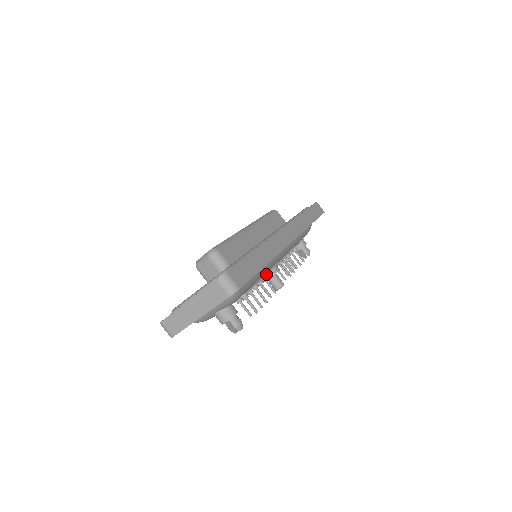
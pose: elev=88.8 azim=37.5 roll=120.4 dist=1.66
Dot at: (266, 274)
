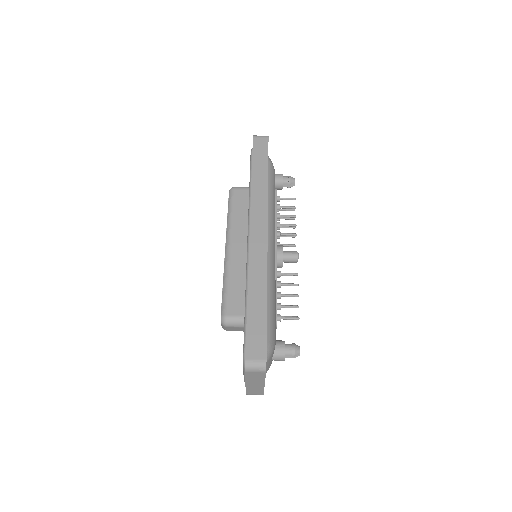
Dot at: (276, 276)
